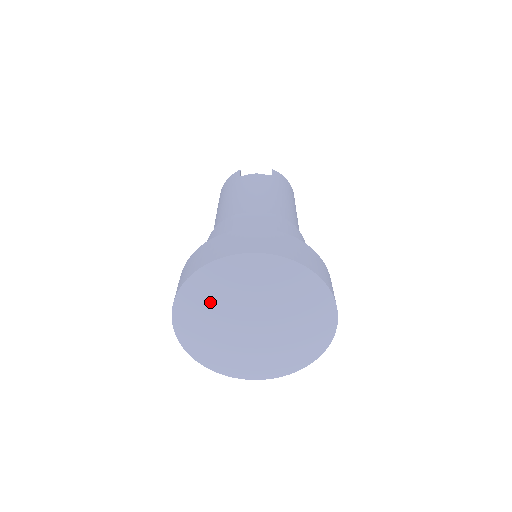
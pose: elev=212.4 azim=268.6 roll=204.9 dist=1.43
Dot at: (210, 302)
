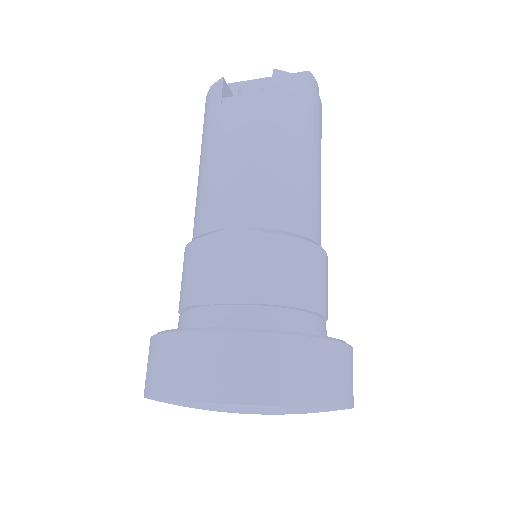
Dot at: occluded
